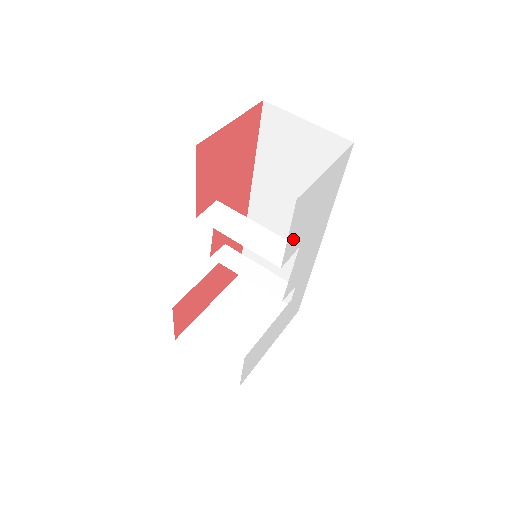
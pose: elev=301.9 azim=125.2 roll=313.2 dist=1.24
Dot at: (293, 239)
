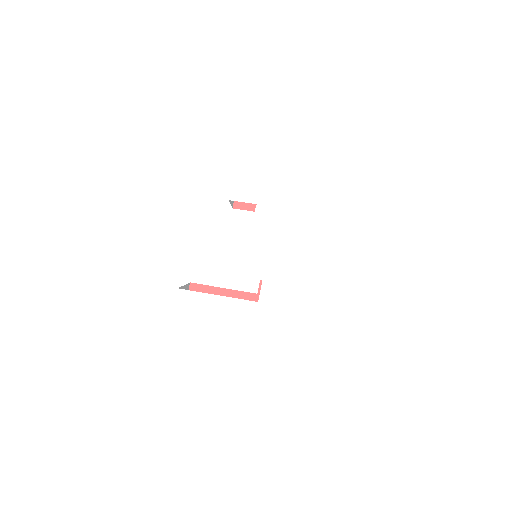
Dot at: (244, 178)
